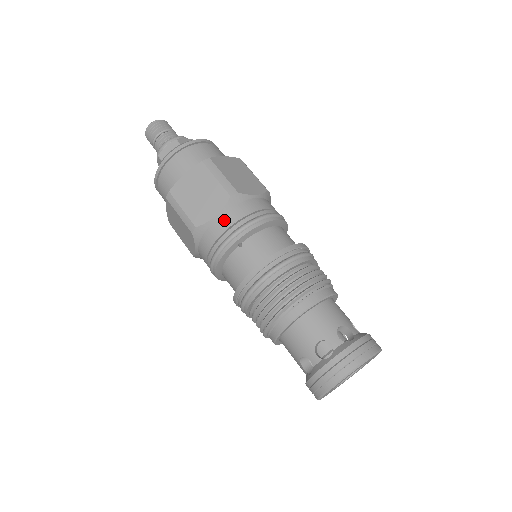
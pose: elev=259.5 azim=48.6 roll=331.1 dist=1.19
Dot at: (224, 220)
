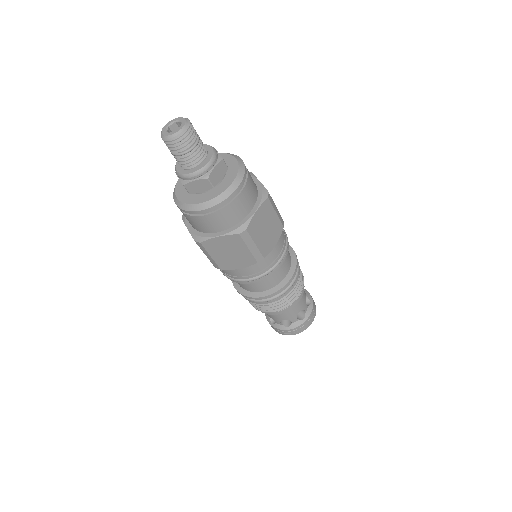
Dot at: (246, 271)
